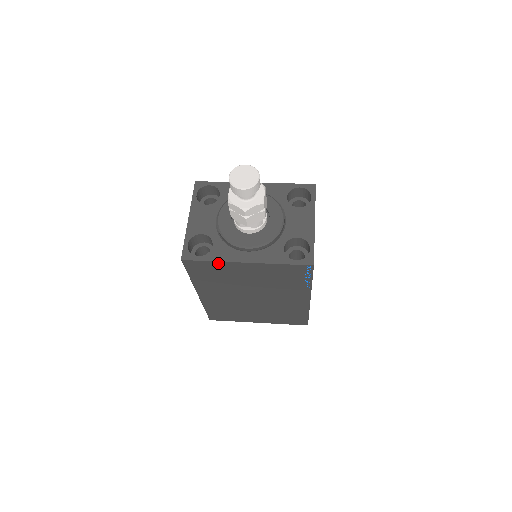
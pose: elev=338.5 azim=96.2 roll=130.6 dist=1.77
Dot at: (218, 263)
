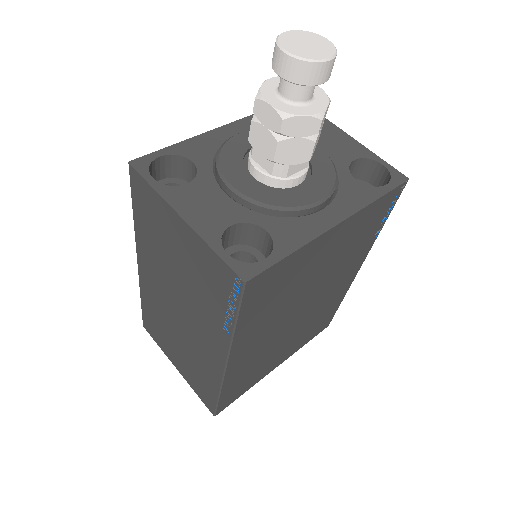
Dot at: (299, 252)
